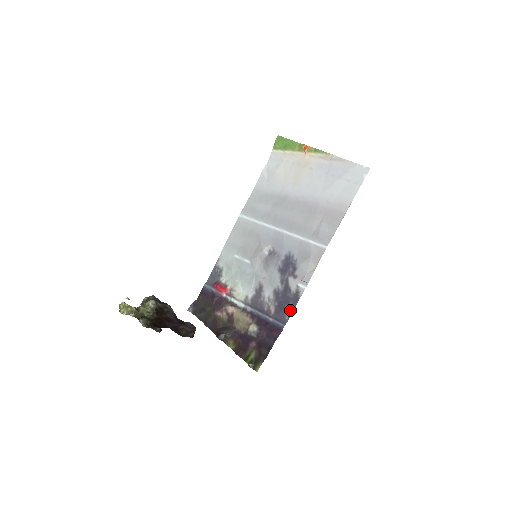
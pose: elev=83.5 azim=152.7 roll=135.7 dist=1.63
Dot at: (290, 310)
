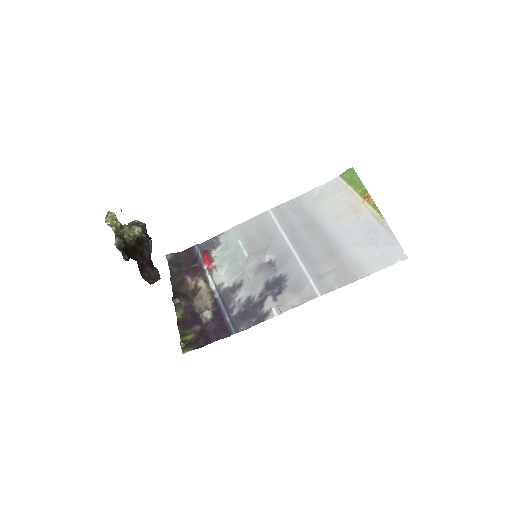
Dot at: (249, 324)
